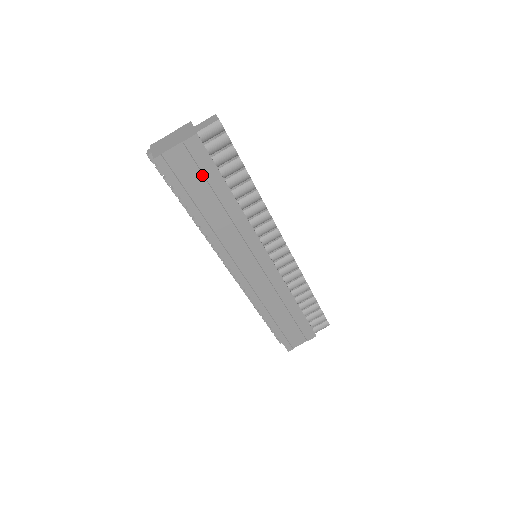
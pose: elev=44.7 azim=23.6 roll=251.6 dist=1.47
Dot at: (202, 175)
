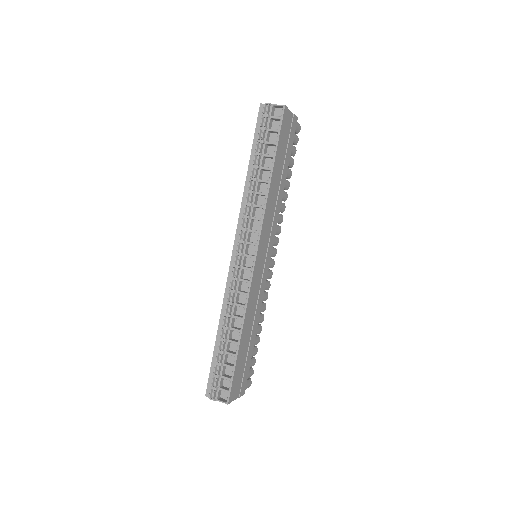
Dot at: (286, 147)
